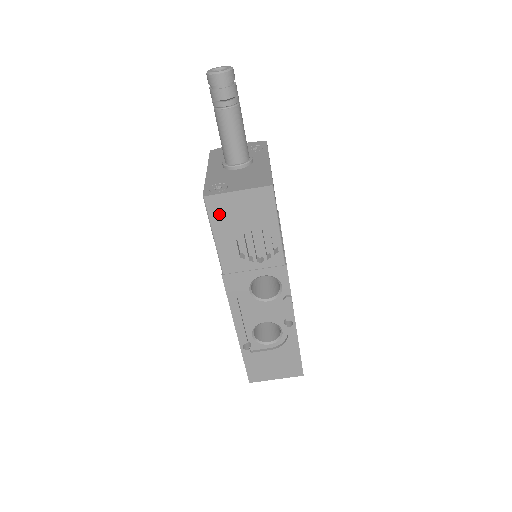
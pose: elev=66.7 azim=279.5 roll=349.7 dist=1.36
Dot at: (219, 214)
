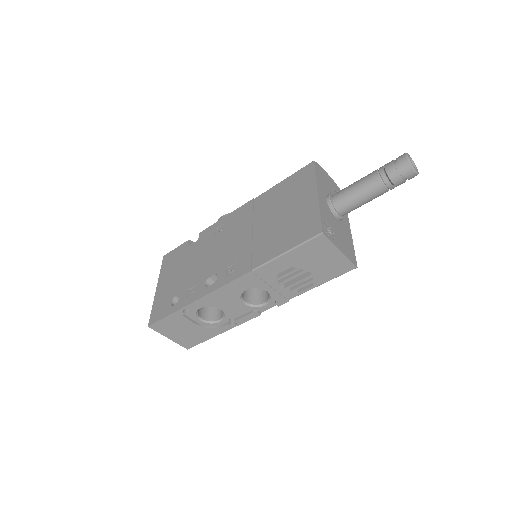
Dot at: (311, 248)
